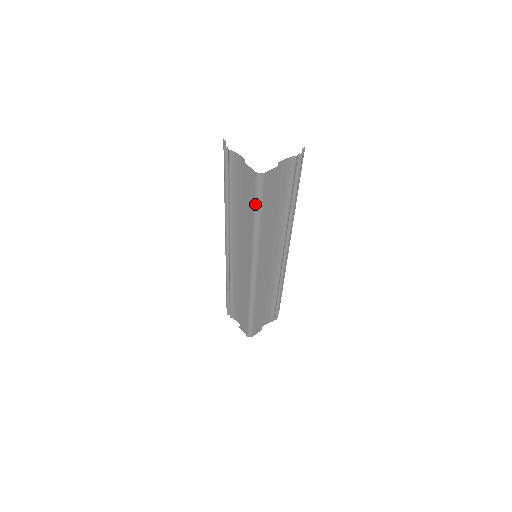
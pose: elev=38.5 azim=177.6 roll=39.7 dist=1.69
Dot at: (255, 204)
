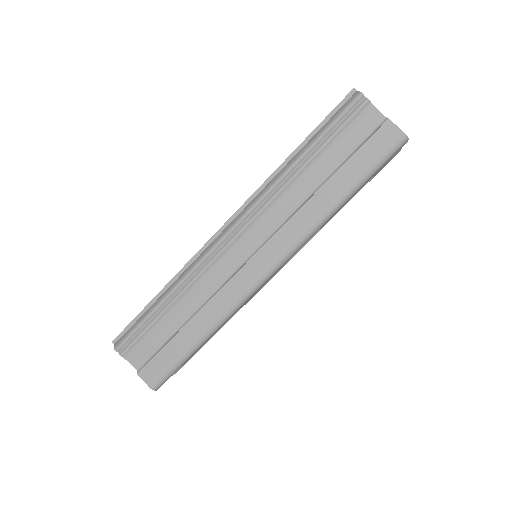
Dot at: (369, 172)
